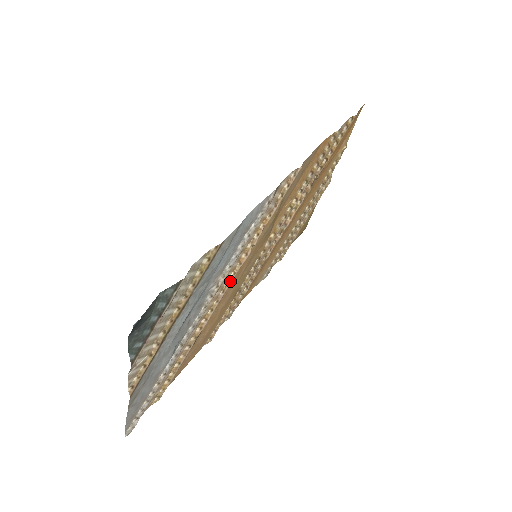
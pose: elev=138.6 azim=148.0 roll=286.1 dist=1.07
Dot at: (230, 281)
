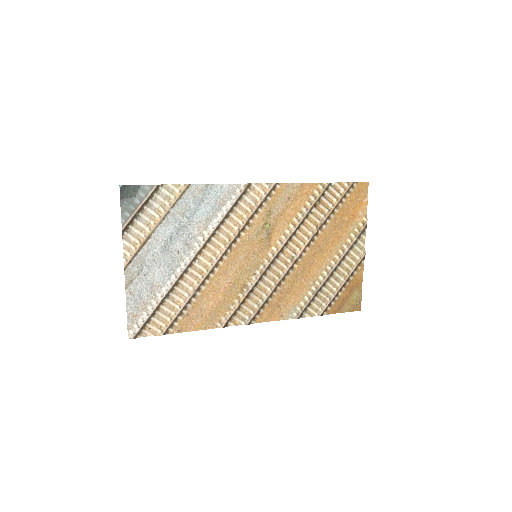
Dot at: (222, 252)
